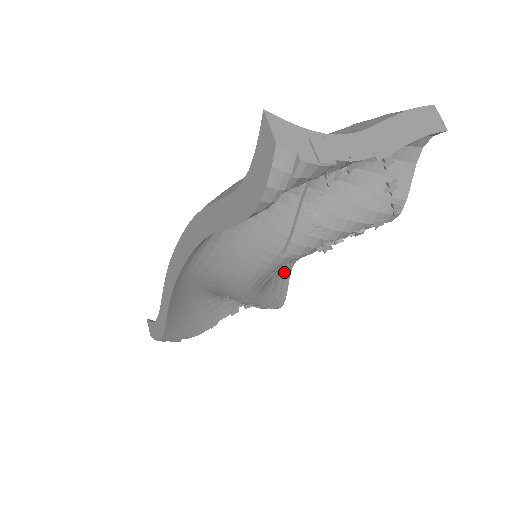
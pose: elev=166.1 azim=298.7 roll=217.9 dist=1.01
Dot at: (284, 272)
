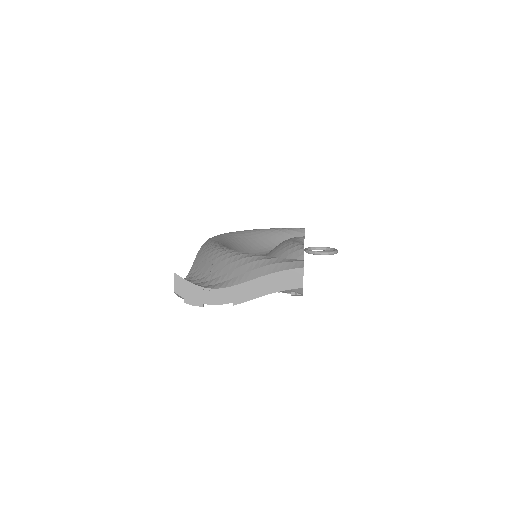
Dot at: occluded
